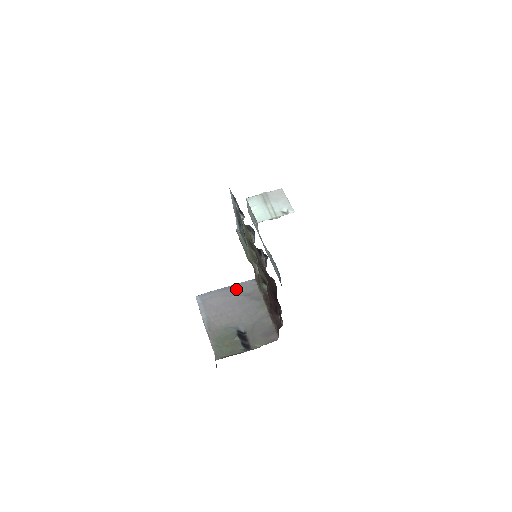
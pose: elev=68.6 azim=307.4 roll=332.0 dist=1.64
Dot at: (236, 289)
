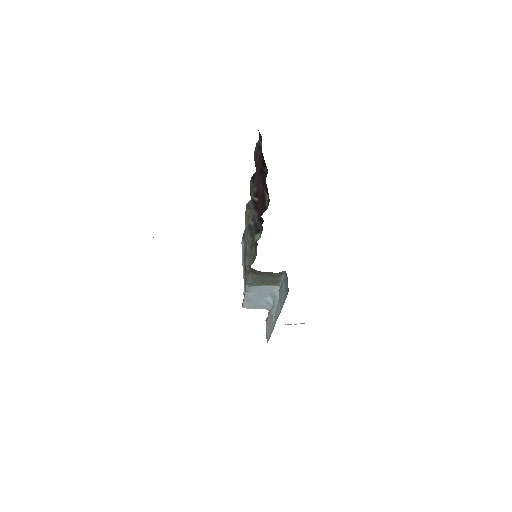
Dot at: occluded
